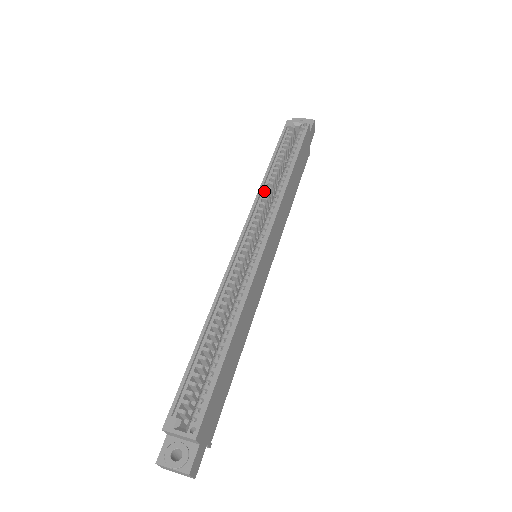
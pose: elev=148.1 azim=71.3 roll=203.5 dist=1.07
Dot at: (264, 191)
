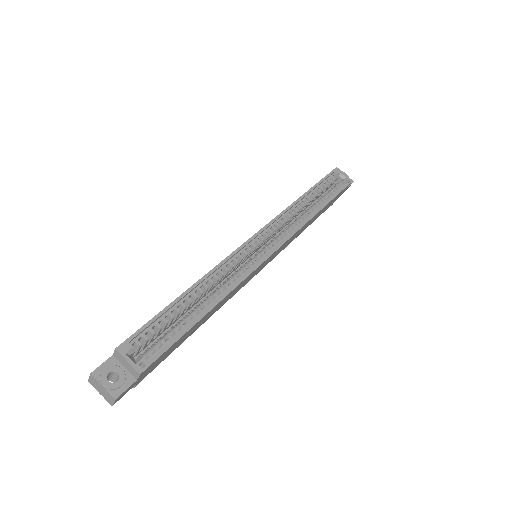
Dot at: (292, 210)
